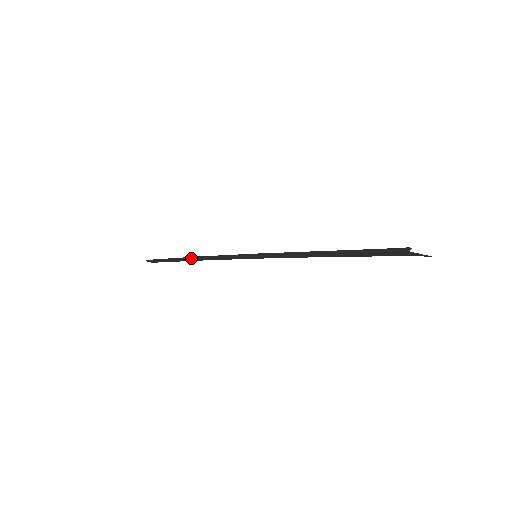
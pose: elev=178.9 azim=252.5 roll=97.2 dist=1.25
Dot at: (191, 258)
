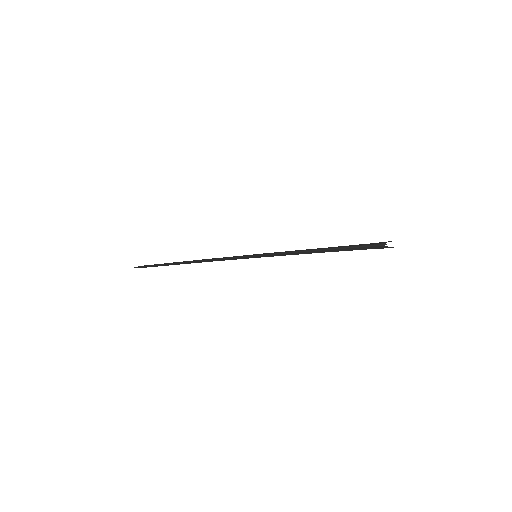
Dot at: (192, 262)
